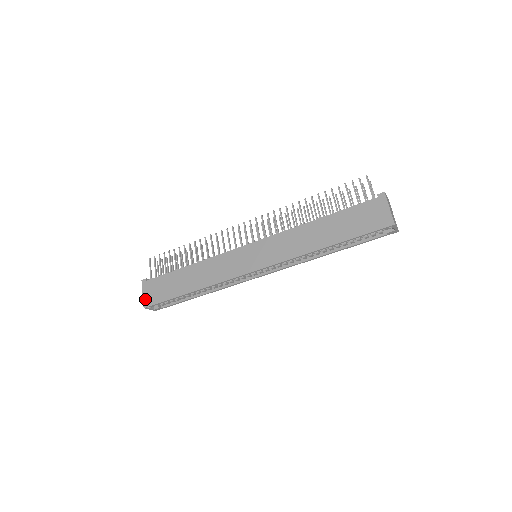
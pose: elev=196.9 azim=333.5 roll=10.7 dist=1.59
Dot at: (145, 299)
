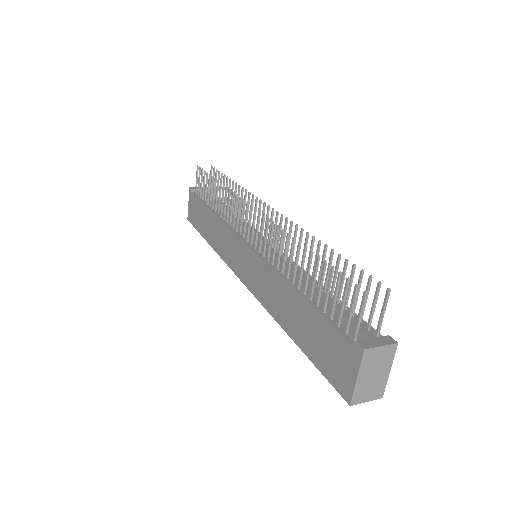
Dot at: (188, 211)
